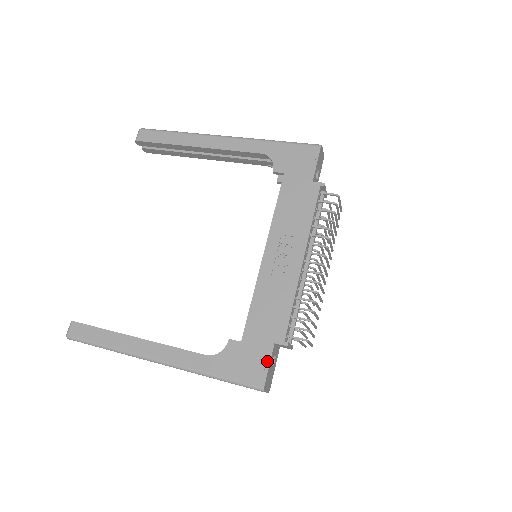
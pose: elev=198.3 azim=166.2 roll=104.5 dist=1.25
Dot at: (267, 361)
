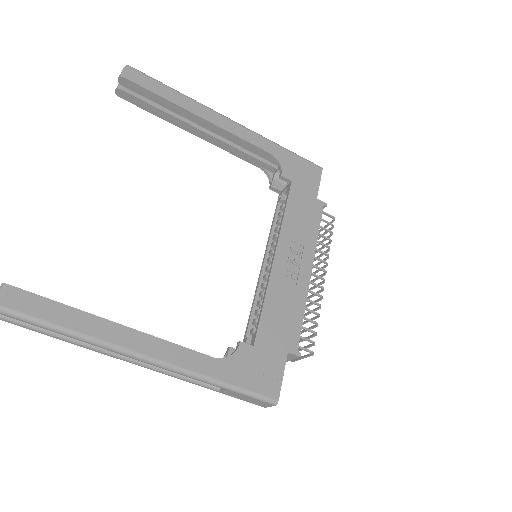
Dot at: (281, 371)
